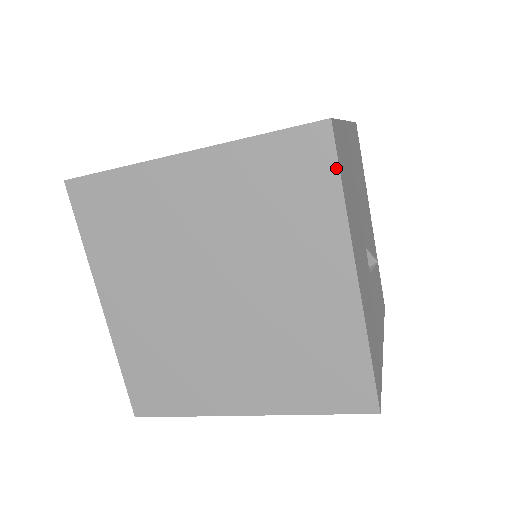
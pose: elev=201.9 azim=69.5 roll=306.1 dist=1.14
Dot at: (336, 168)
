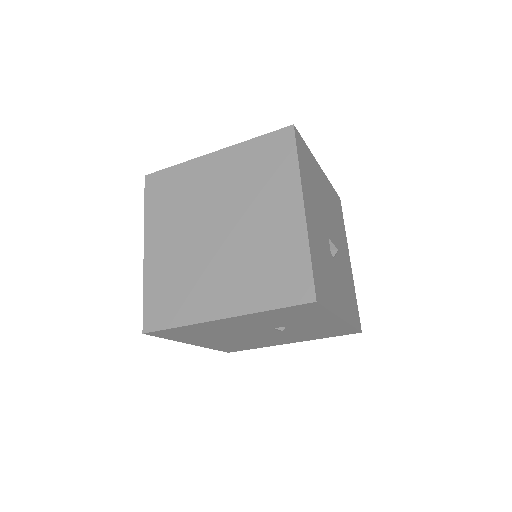
Dot at: (295, 148)
